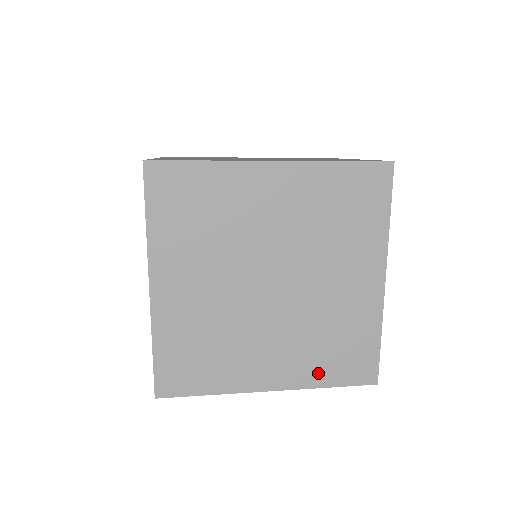
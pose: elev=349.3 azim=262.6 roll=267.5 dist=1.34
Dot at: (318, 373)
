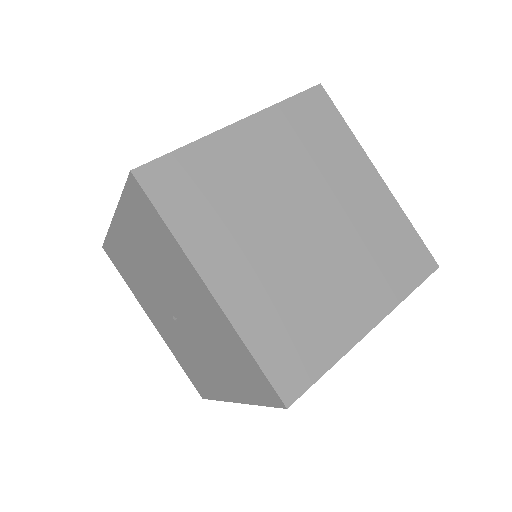
Dot at: occluded
